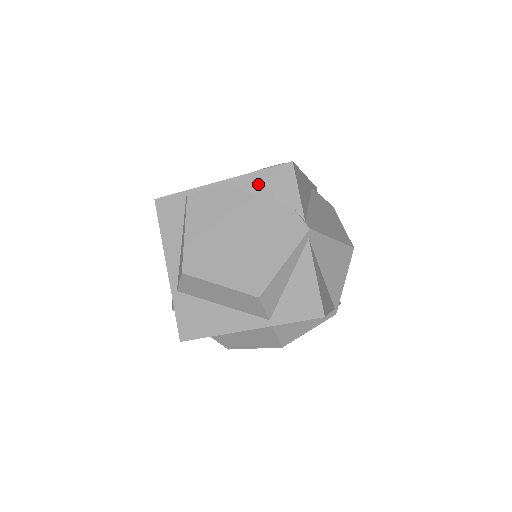
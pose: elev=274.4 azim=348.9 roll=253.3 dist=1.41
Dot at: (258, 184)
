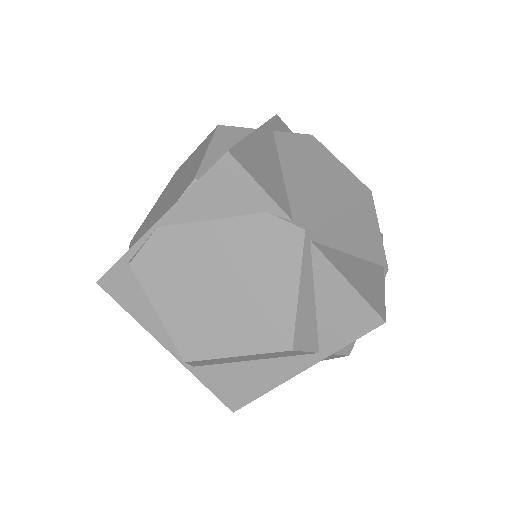
Dot at: (203, 204)
